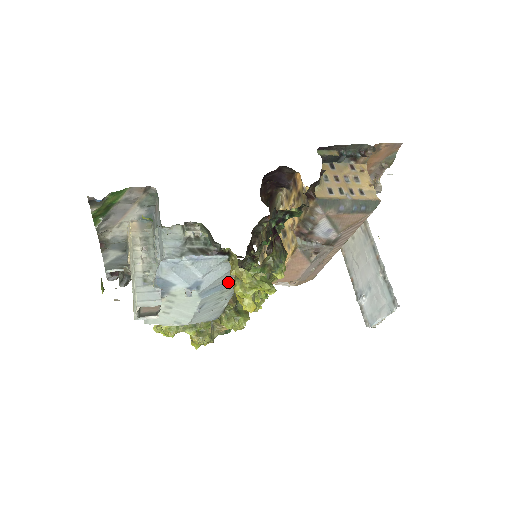
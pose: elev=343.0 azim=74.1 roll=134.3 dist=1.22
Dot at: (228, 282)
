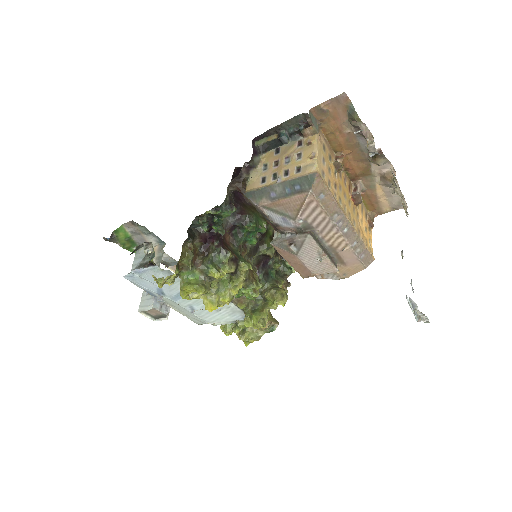
Dot at: occluded
